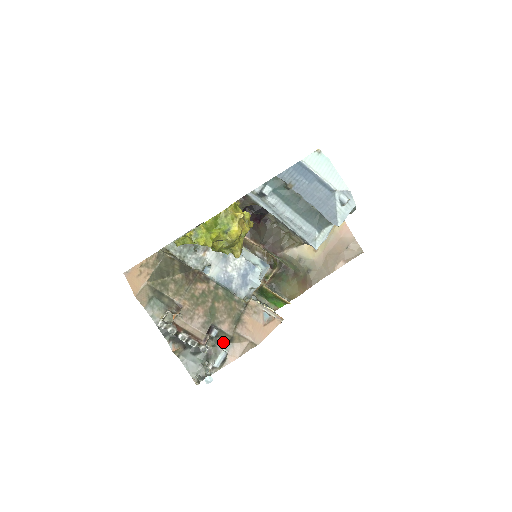
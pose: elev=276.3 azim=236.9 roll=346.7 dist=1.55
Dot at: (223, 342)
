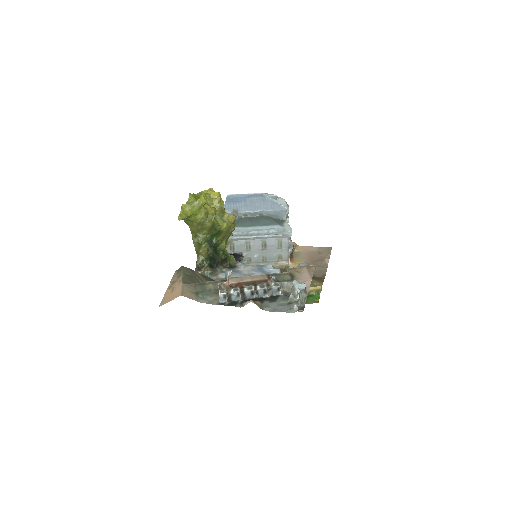
Dot at: occluded
